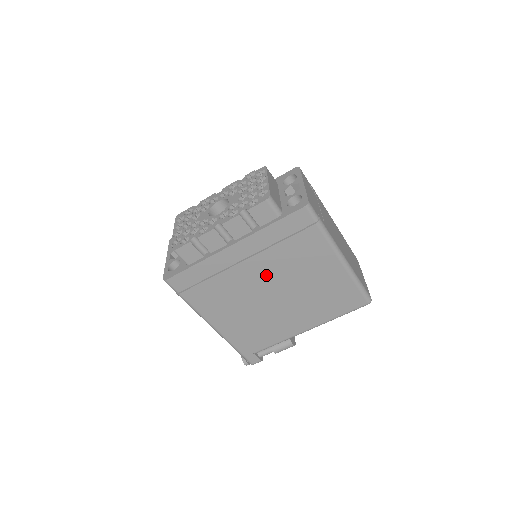
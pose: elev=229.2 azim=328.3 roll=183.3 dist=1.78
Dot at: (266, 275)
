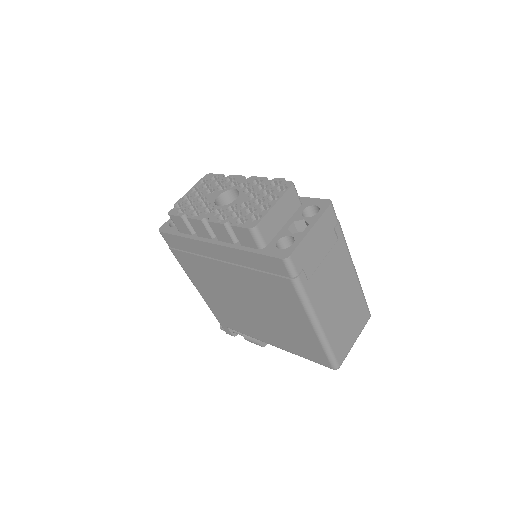
Dot at: (241, 285)
